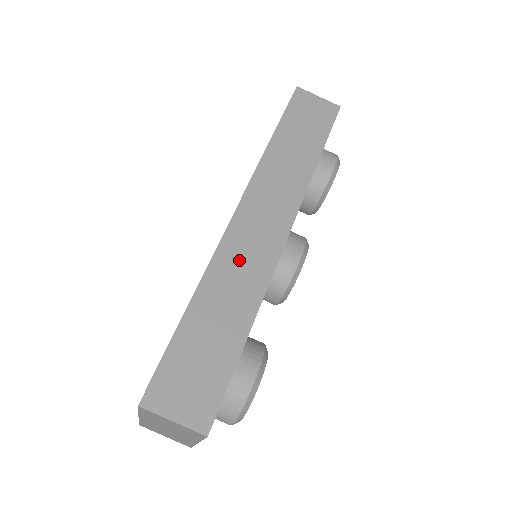
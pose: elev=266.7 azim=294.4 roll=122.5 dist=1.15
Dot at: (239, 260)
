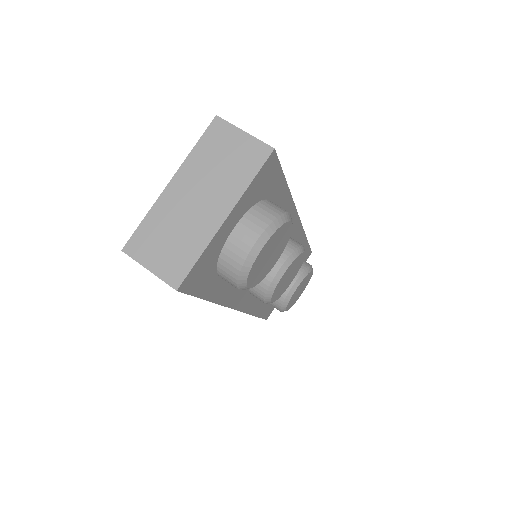
Dot at: occluded
